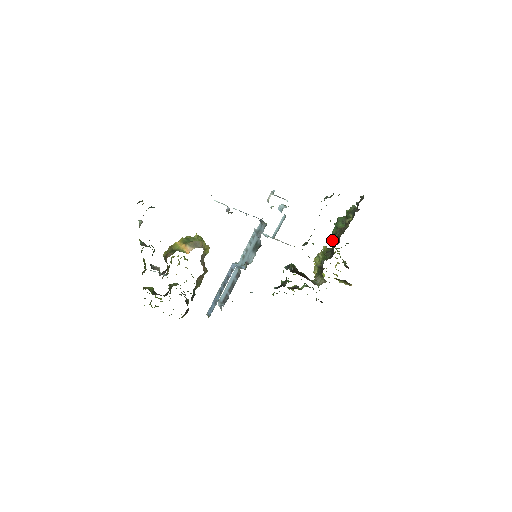
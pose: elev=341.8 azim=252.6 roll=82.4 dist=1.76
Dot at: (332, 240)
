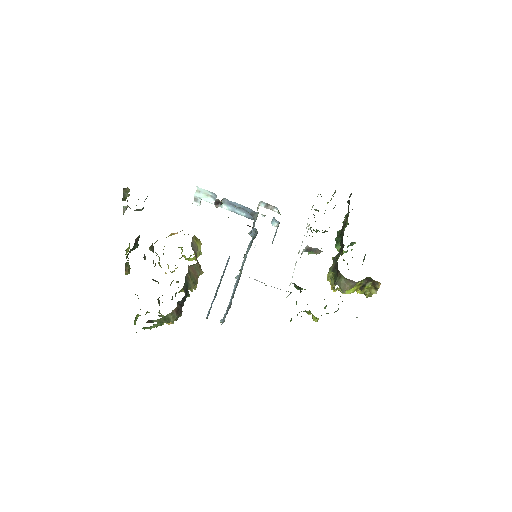
Dot at: (339, 249)
